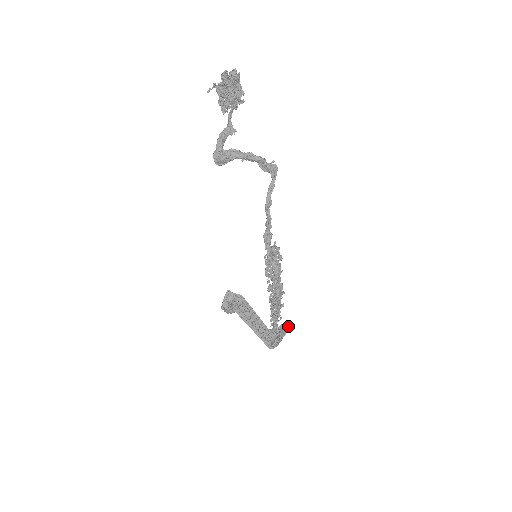
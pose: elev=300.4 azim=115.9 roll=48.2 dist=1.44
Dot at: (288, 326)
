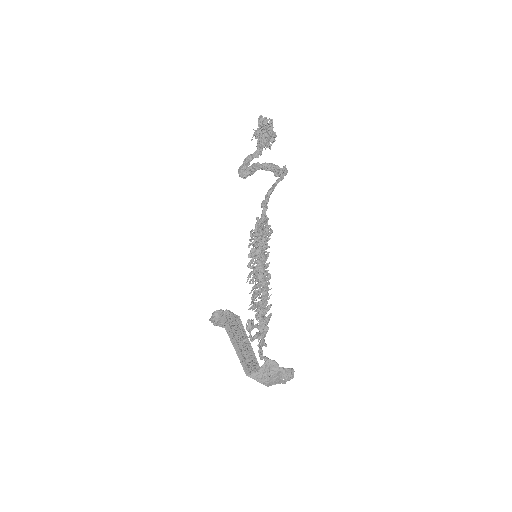
Dot at: occluded
